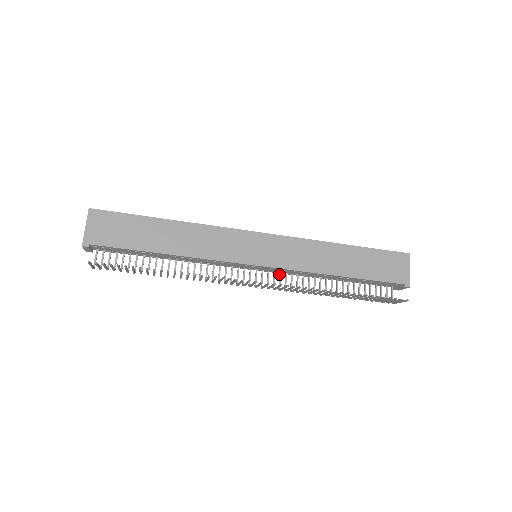
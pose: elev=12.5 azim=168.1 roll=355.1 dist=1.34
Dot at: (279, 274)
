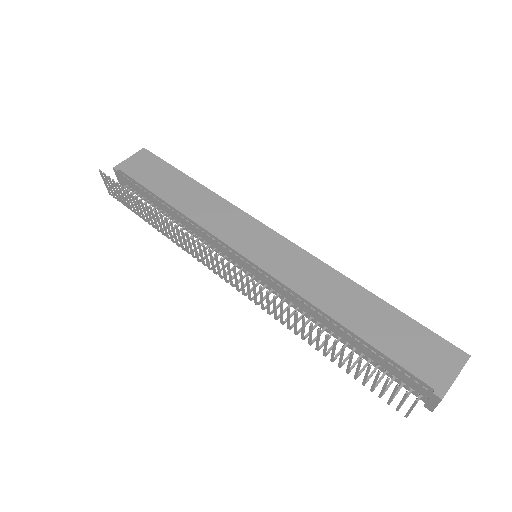
Dot at: (270, 290)
